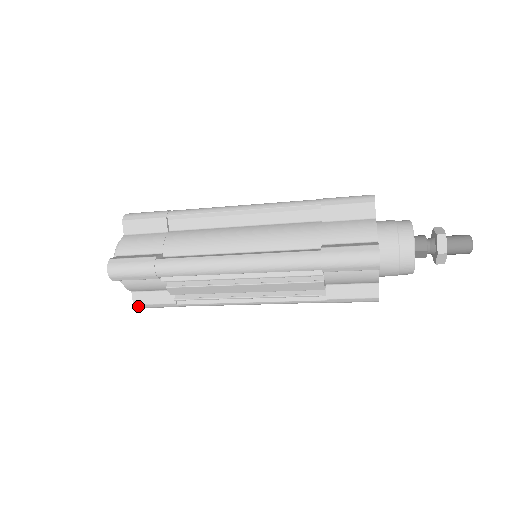
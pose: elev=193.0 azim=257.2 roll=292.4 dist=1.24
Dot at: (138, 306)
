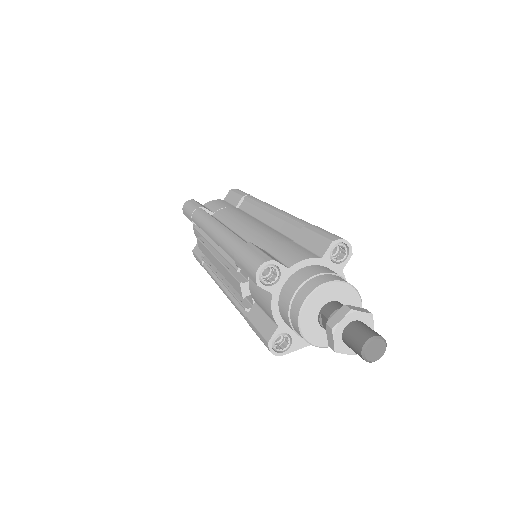
Dot at: (194, 254)
